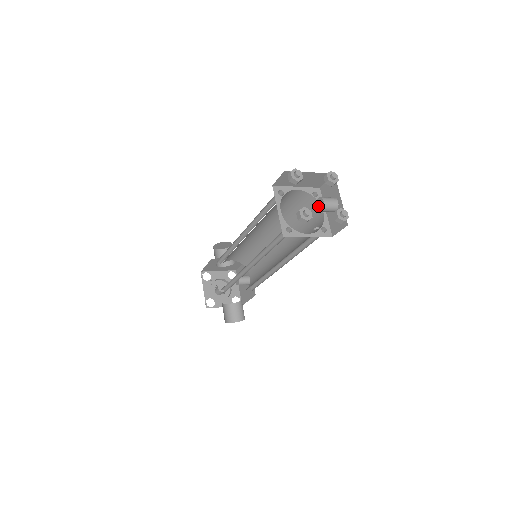
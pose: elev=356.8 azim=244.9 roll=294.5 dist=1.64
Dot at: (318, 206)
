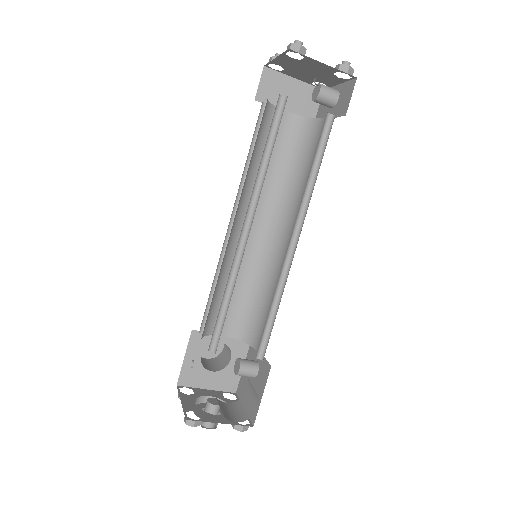
Dot at: (315, 96)
